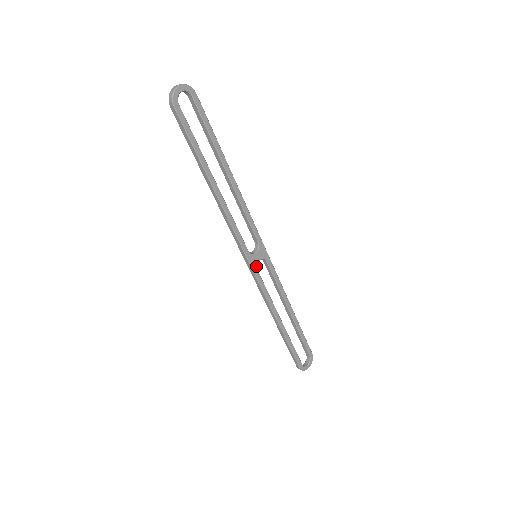
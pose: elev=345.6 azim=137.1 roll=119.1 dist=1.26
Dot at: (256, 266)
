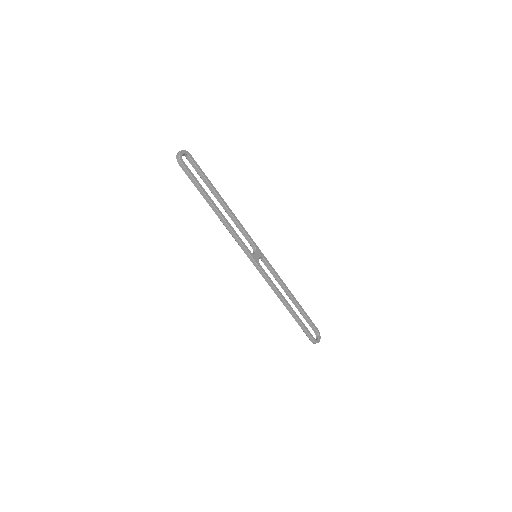
Dot at: occluded
